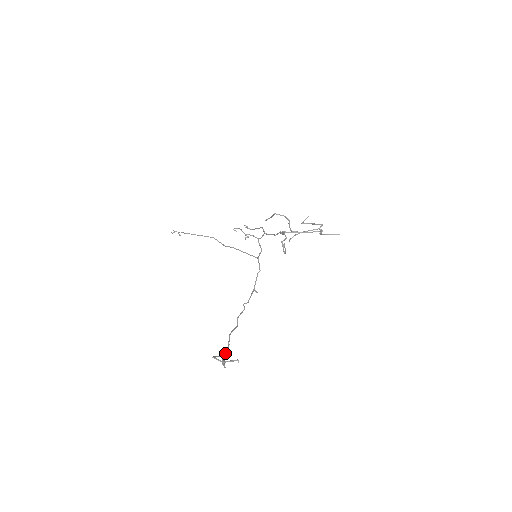
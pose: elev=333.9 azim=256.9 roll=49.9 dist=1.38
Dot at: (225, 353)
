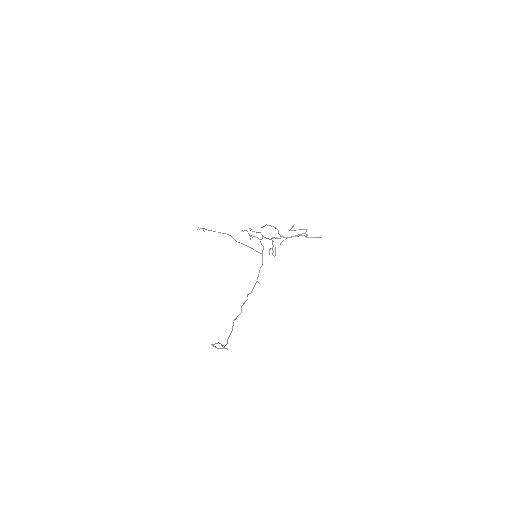
Dot at: (229, 336)
